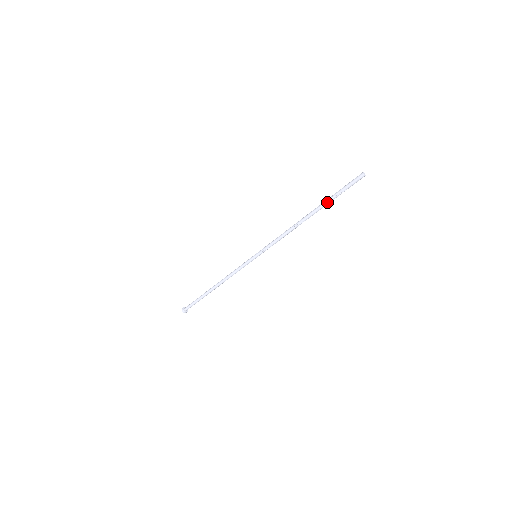
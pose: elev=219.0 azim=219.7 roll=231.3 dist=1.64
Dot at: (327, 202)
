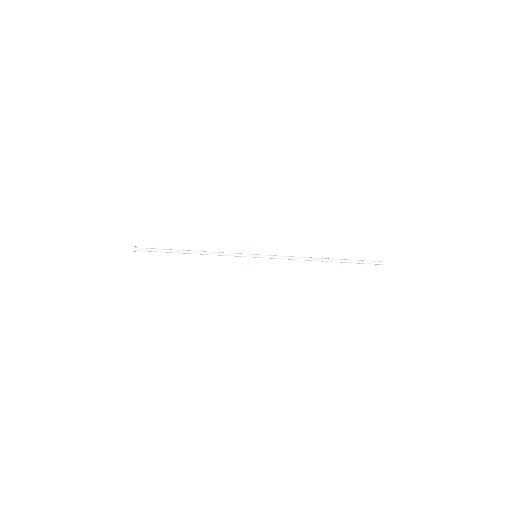
Dot at: (347, 260)
